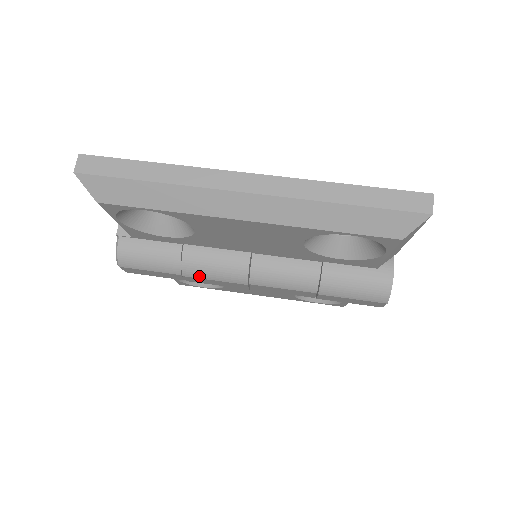
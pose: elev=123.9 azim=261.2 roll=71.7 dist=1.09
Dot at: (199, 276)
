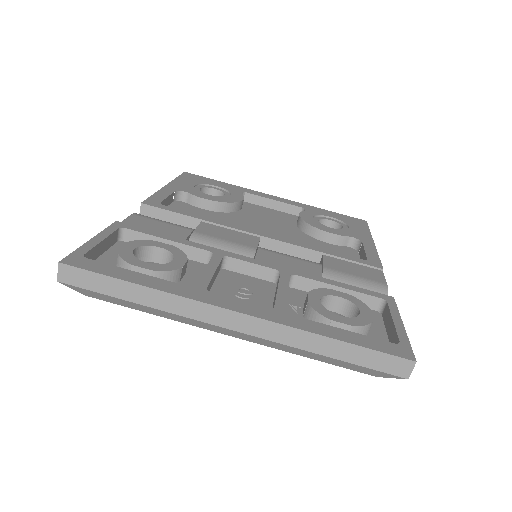
Dot at: occluded
